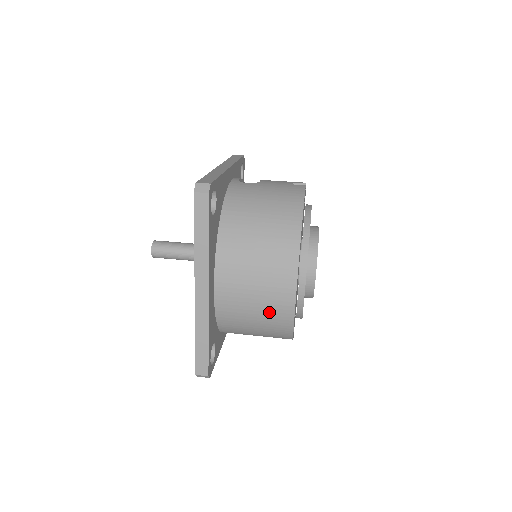
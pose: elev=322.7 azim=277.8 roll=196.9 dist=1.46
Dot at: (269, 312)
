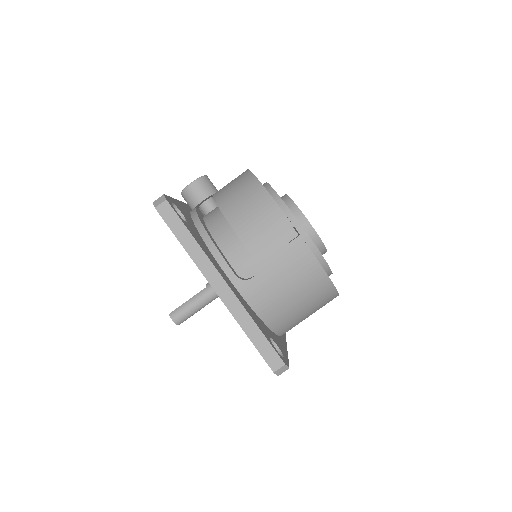
Dot at: occluded
